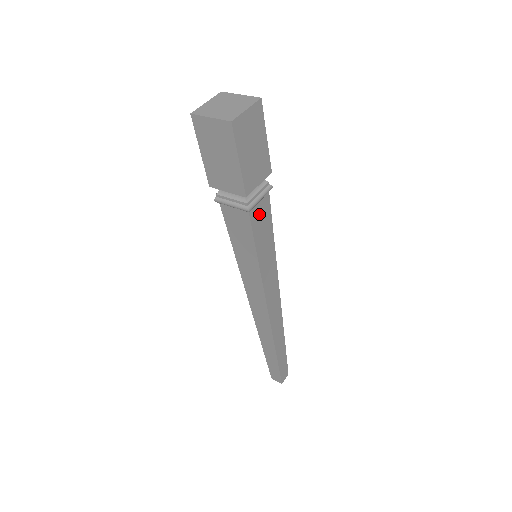
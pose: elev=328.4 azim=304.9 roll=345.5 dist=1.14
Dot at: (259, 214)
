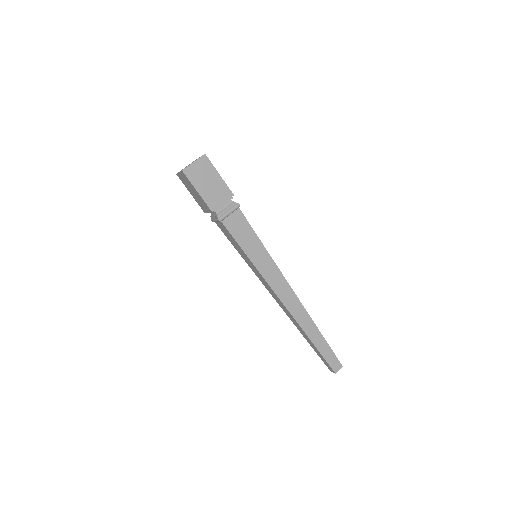
Dot at: (234, 223)
